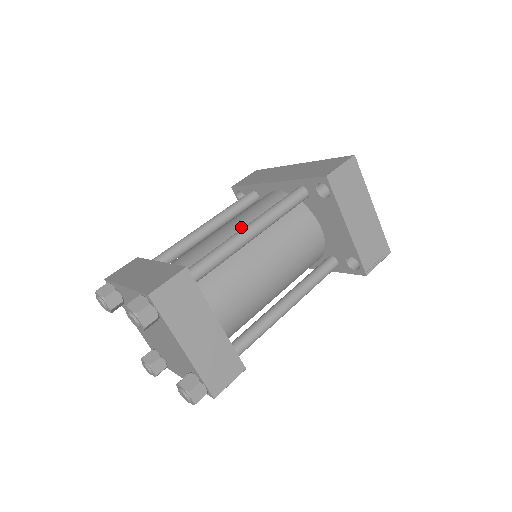
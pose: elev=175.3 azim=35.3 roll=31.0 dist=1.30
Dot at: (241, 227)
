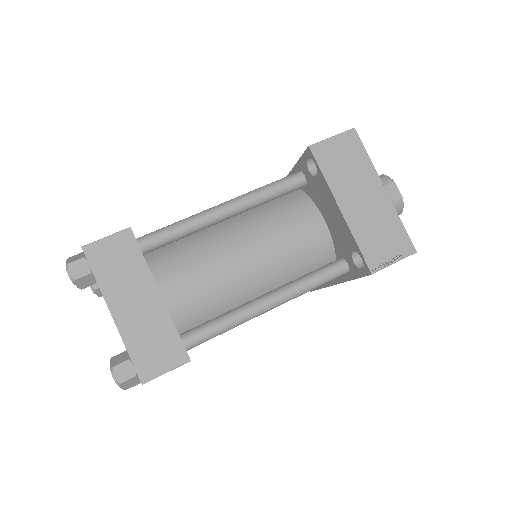
Dot at: occluded
